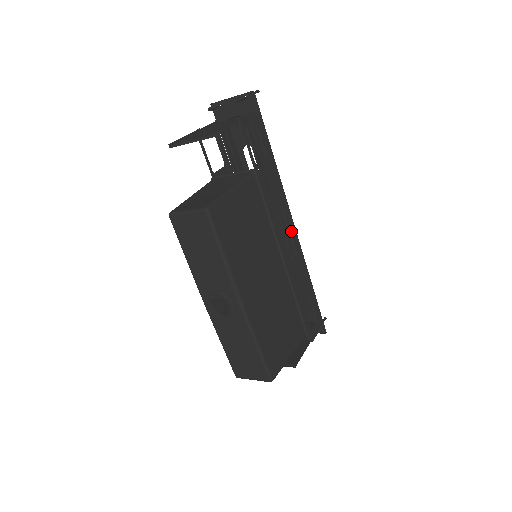
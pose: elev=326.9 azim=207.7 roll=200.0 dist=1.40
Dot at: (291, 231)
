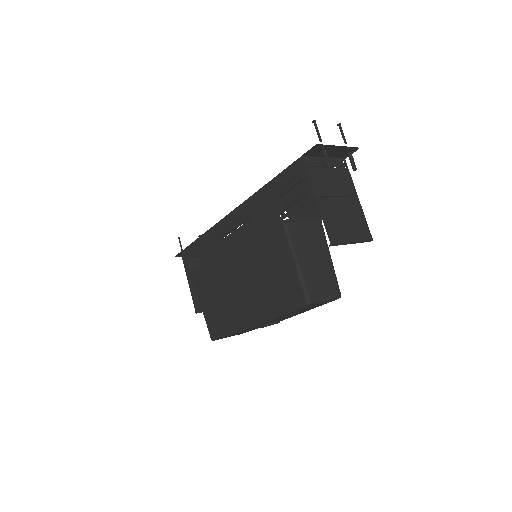
Dot at: occluded
